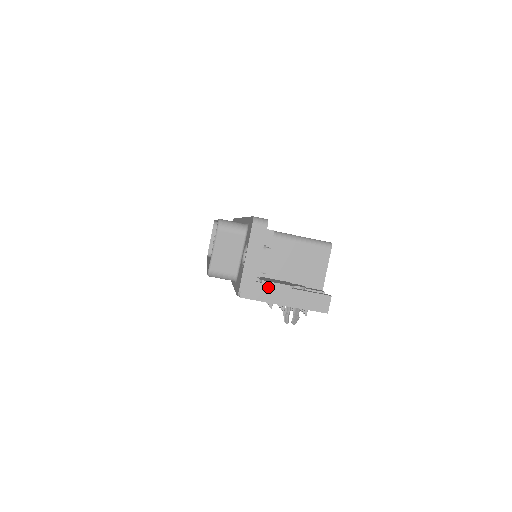
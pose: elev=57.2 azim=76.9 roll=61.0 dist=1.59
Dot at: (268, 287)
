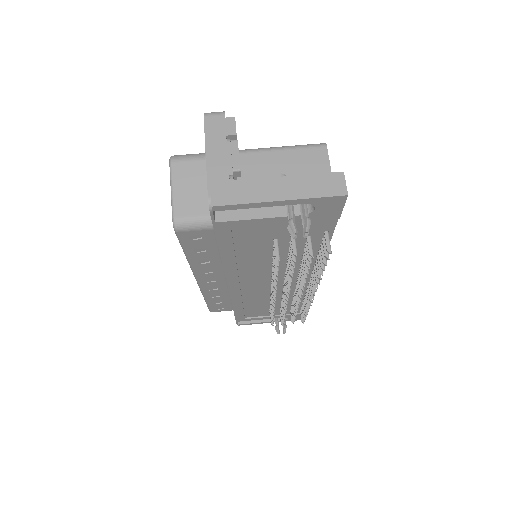
Dot at: (248, 183)
